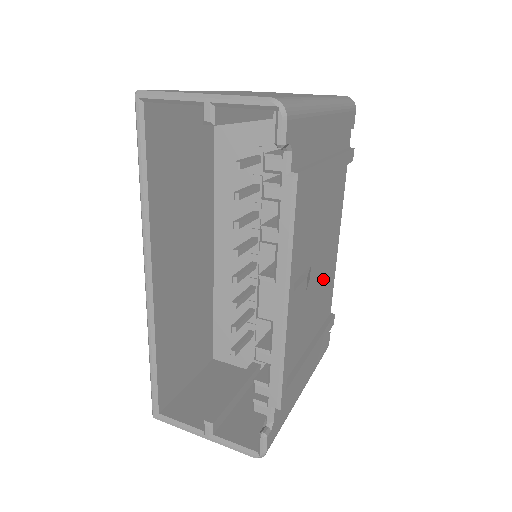
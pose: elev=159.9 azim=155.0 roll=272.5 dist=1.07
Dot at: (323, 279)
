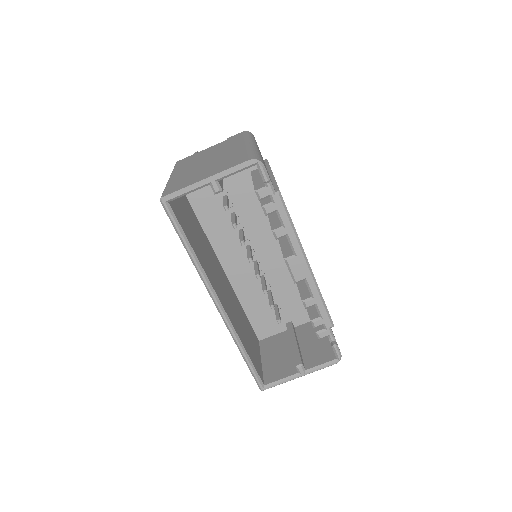
Dot at: occluded
